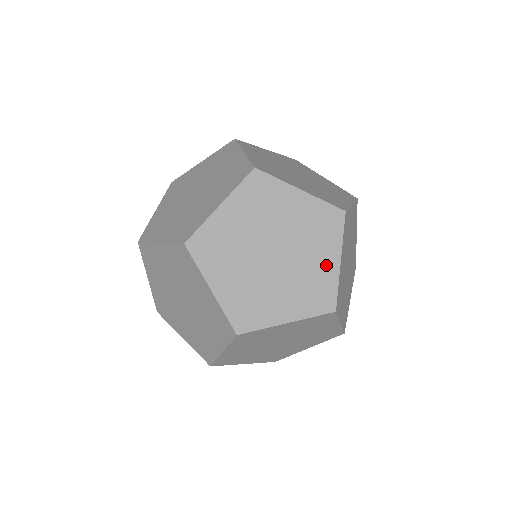
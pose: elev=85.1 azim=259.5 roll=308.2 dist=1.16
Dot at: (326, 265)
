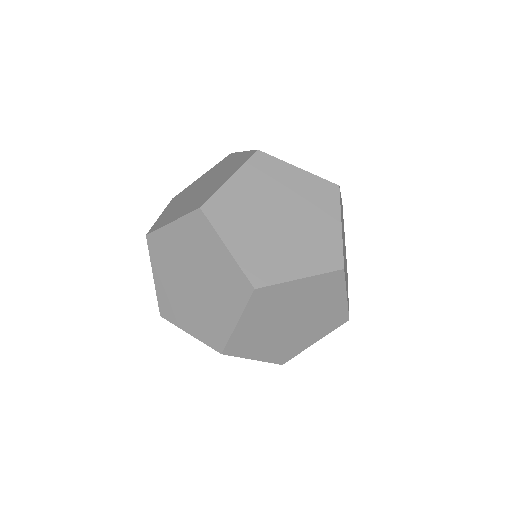
Dot at: occluded
